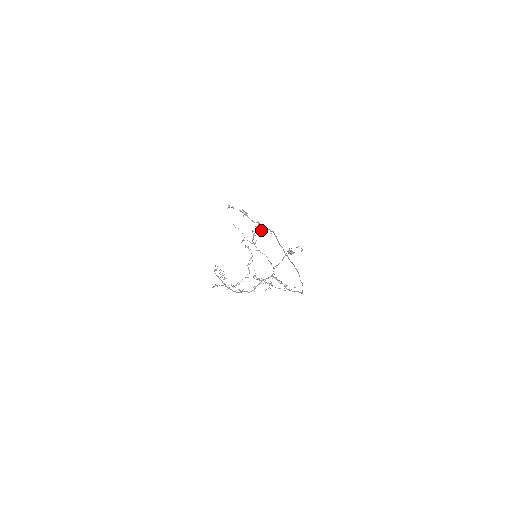
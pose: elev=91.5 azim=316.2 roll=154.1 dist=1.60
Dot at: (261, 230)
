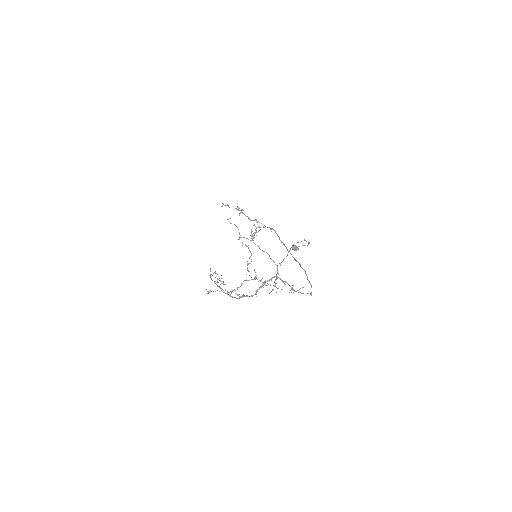
Dot at: (260, 229)
